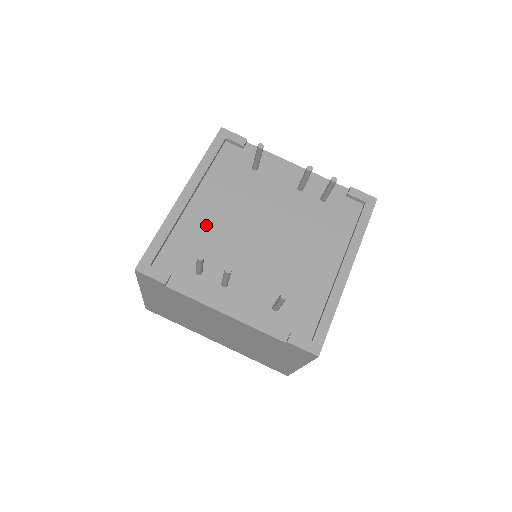
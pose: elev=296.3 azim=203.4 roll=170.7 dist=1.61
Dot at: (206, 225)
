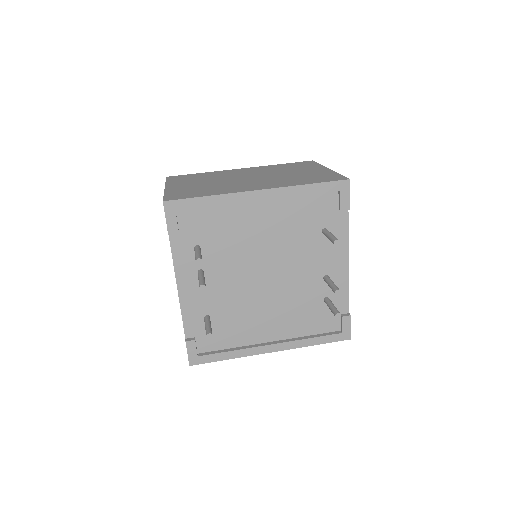
Dot at: (243, 227)
